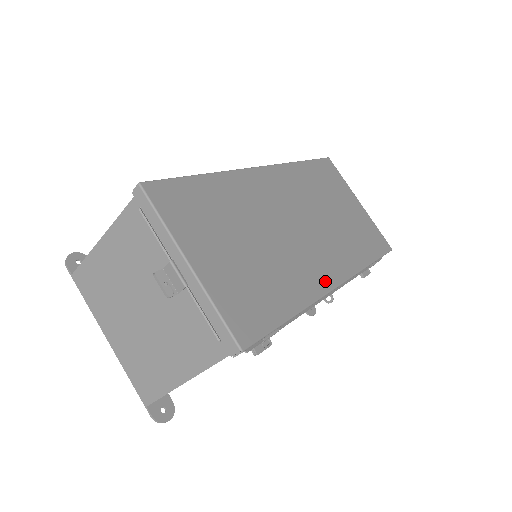
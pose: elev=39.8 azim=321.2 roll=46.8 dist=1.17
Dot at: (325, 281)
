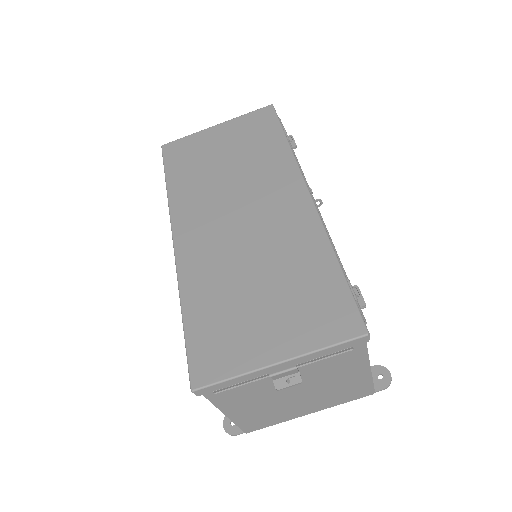
Dot at: (304, 209)
